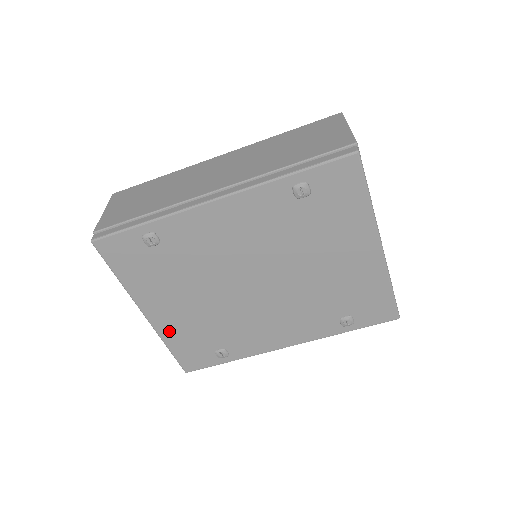
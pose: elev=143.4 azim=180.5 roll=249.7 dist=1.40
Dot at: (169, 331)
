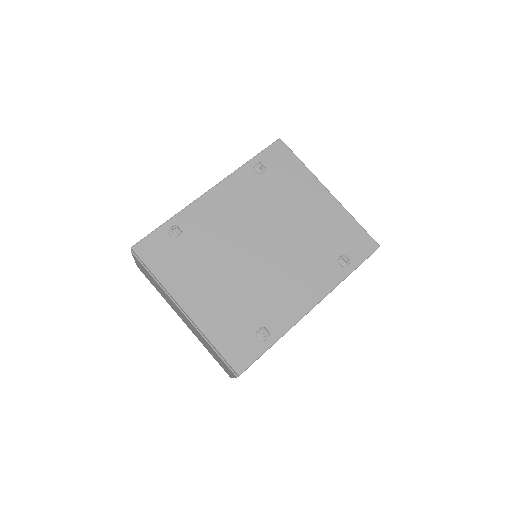
Dot at: (209, 322)
